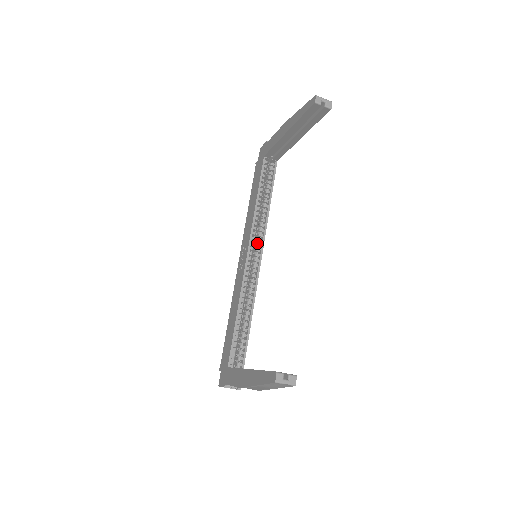
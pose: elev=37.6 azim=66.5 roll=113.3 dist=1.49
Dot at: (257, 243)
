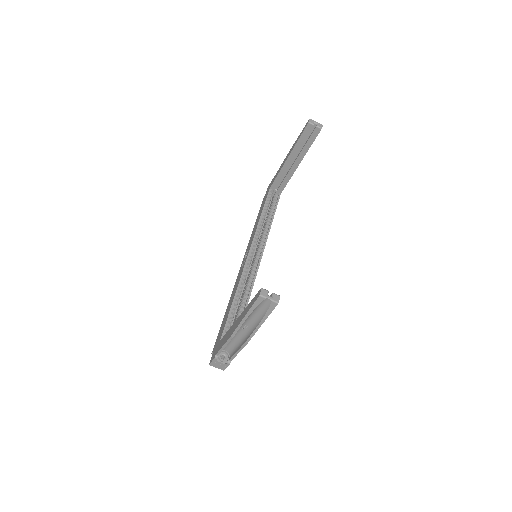
Dot at: (258, 249)
